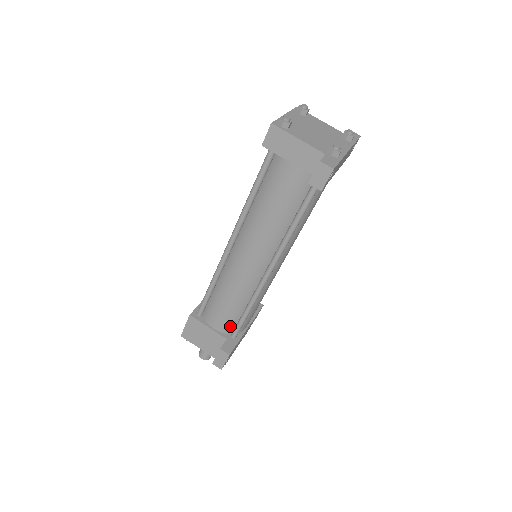
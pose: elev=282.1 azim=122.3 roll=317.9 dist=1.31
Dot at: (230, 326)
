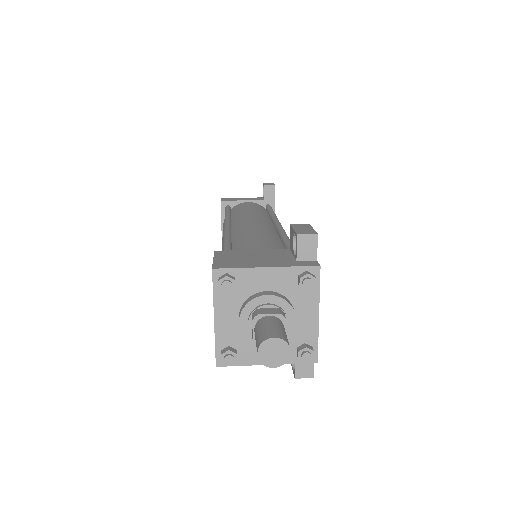
Dot at: occluded
